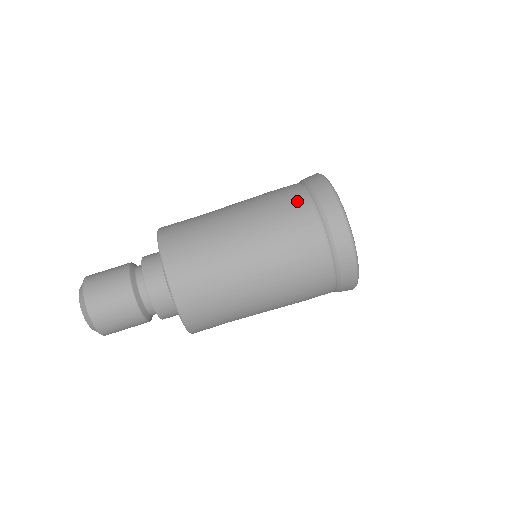
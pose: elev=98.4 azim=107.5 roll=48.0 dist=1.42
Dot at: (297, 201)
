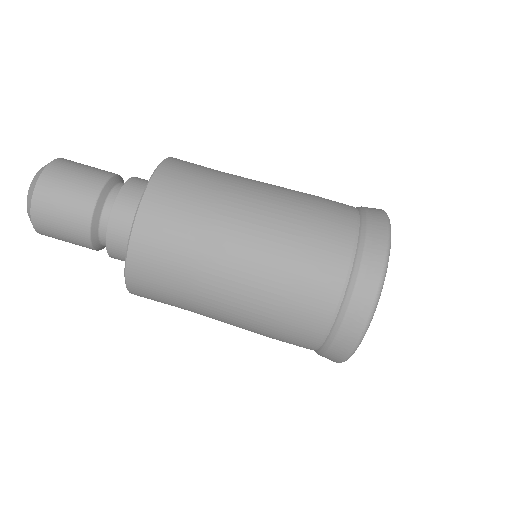
Dot at: (339, 228)
